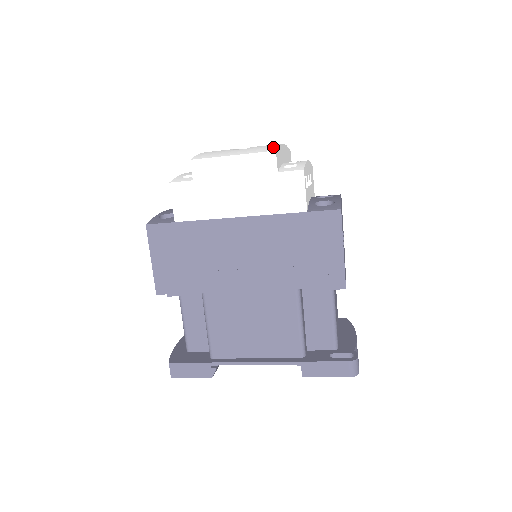
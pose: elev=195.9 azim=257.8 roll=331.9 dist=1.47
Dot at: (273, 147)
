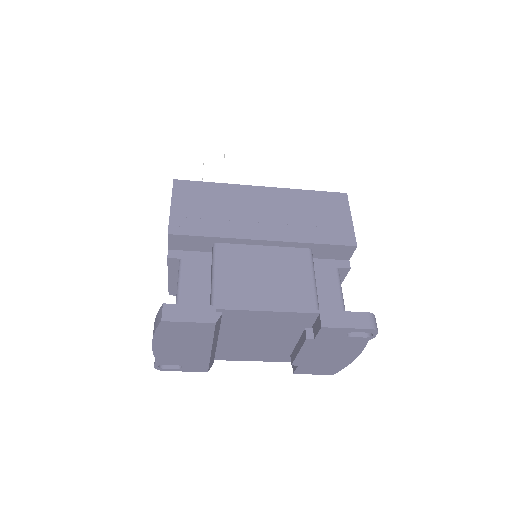
Dot at: occluded
